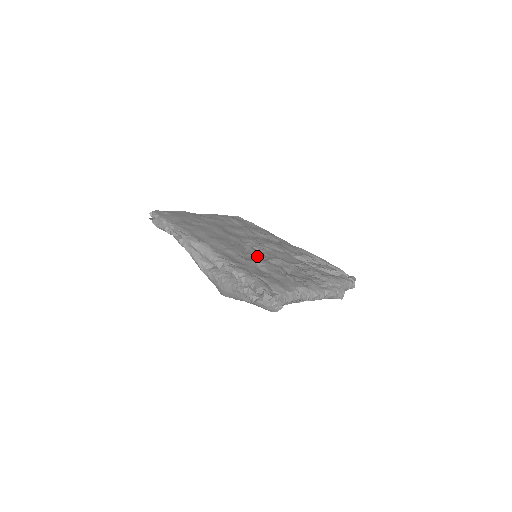
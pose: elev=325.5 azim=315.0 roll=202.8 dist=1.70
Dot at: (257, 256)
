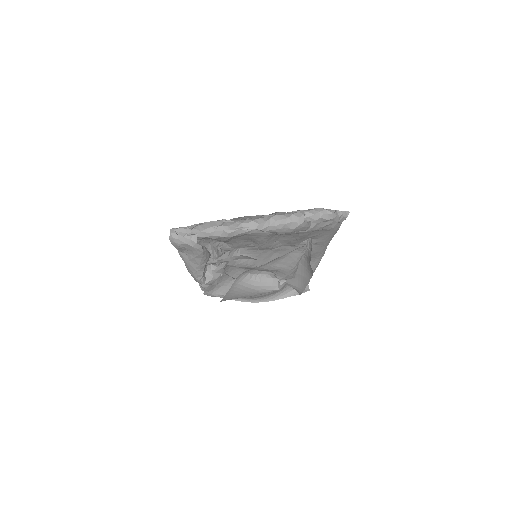
Dot at: occluded
